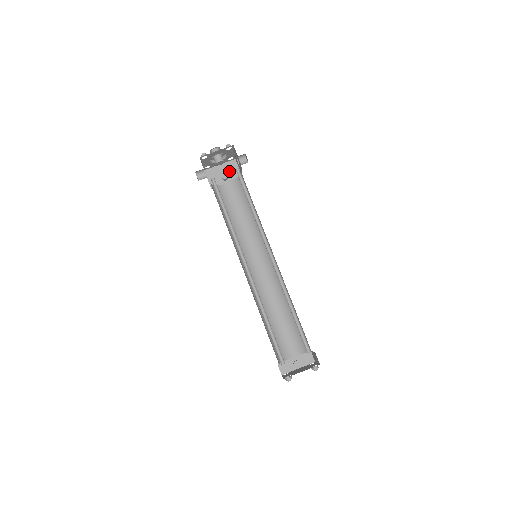
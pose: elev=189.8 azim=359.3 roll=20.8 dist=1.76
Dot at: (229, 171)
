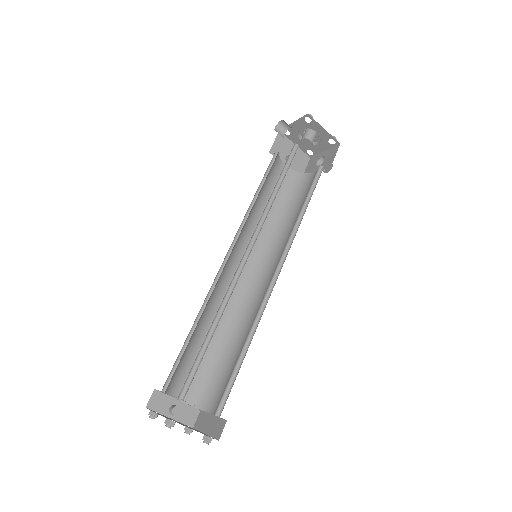
Dot at: (297, 159)
